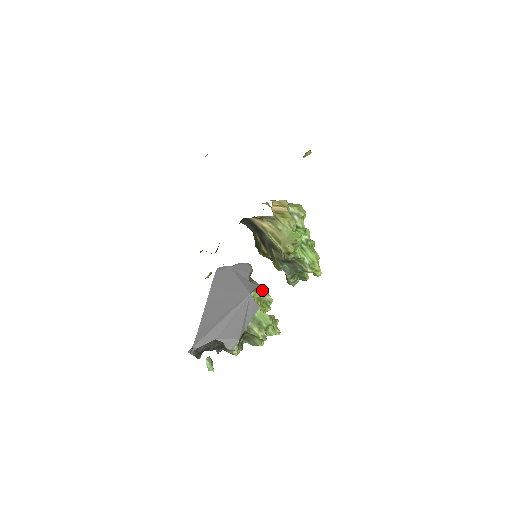
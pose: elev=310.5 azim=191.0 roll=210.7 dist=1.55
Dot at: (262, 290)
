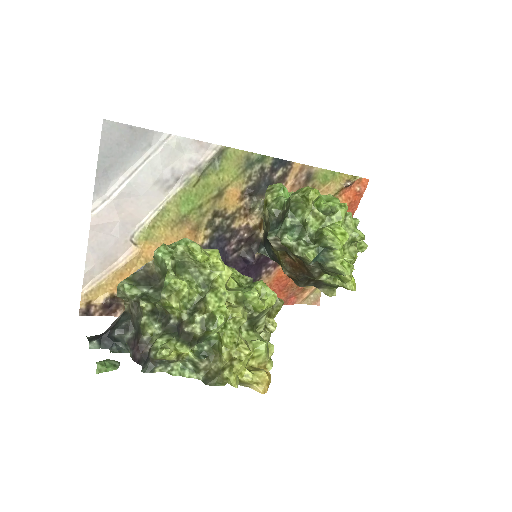
Dot at: occluded
